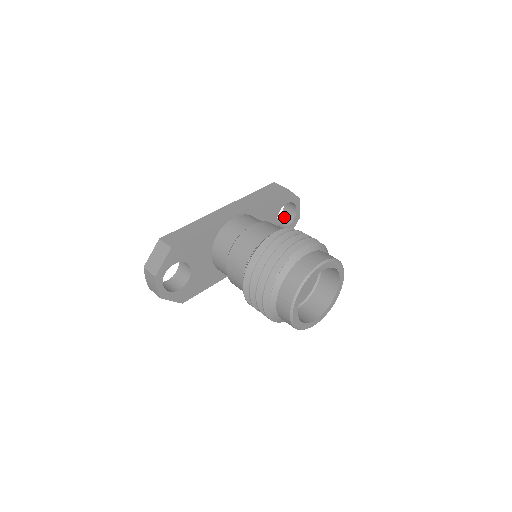
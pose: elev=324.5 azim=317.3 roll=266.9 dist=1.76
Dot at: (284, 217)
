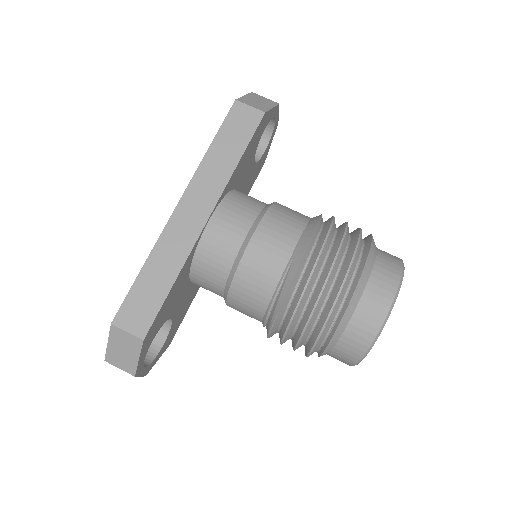
Dot at: occluded
